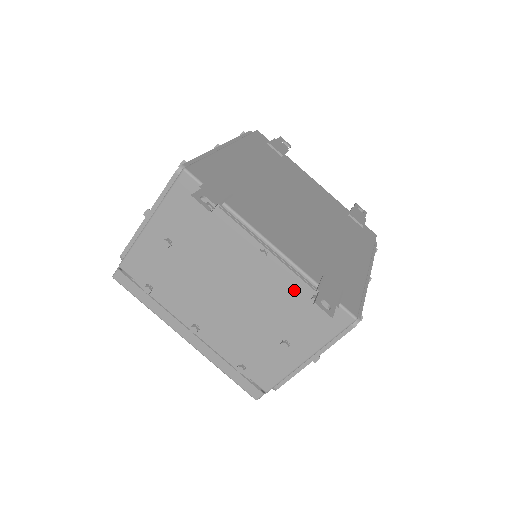
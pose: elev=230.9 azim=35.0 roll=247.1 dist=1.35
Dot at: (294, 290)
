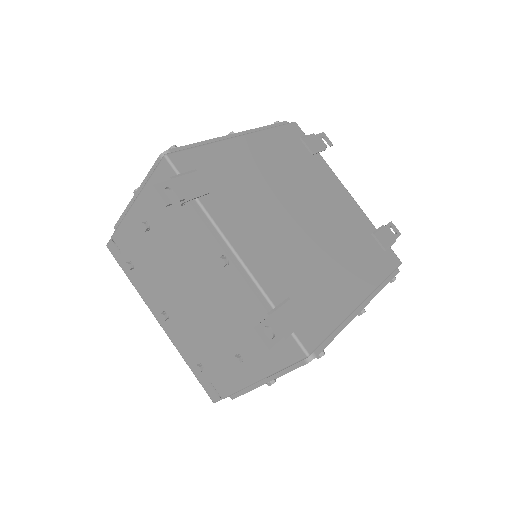
Dot at: (250, 306)
